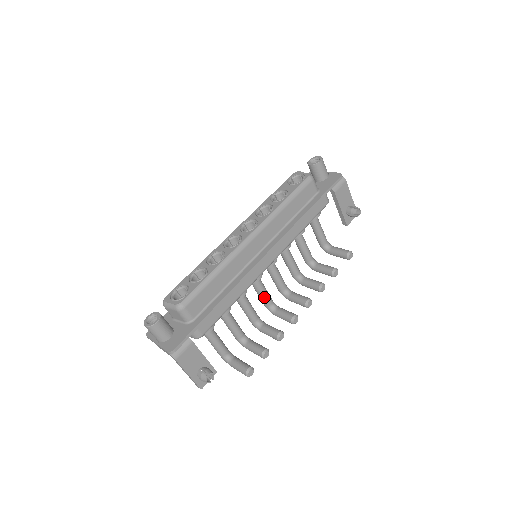
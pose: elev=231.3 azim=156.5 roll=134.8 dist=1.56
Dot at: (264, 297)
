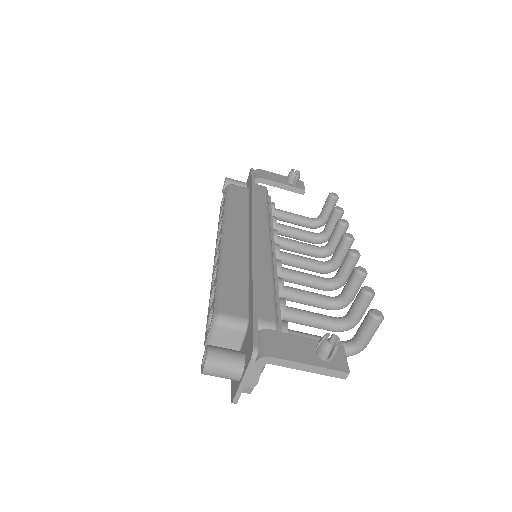
Dot at: (310, 279)
